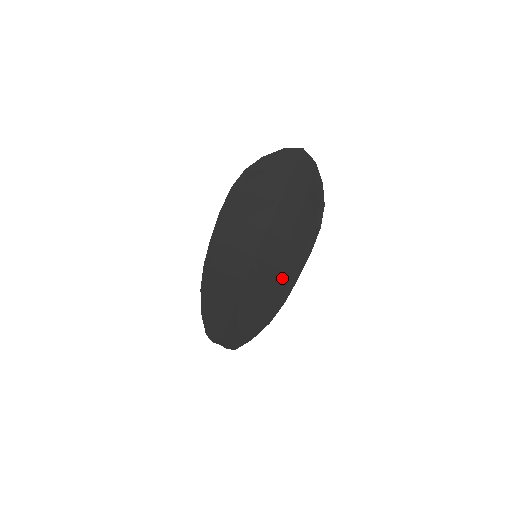
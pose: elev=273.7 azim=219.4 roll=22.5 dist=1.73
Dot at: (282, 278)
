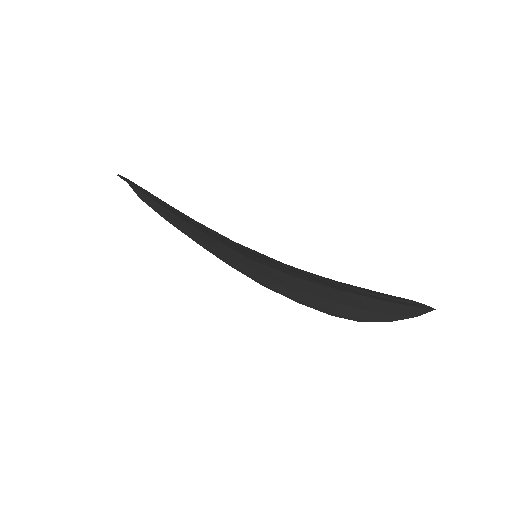
Dot at: (252, 275)
